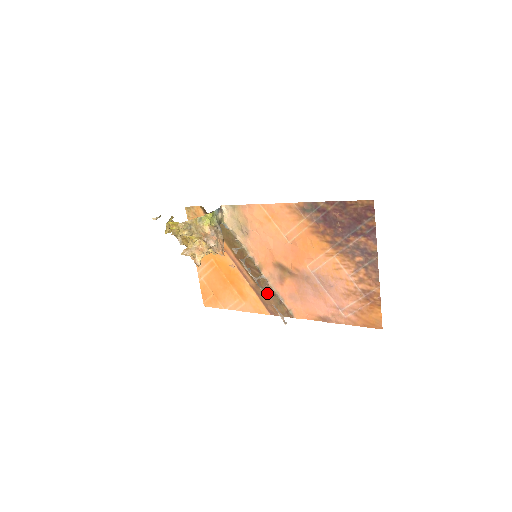
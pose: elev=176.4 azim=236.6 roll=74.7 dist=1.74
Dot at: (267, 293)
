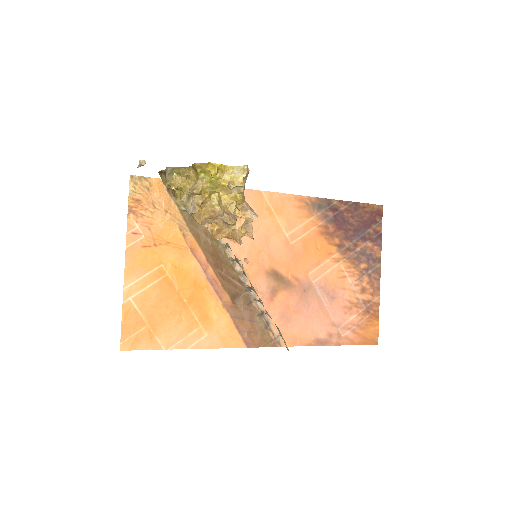
Dot at: (249, 314)
